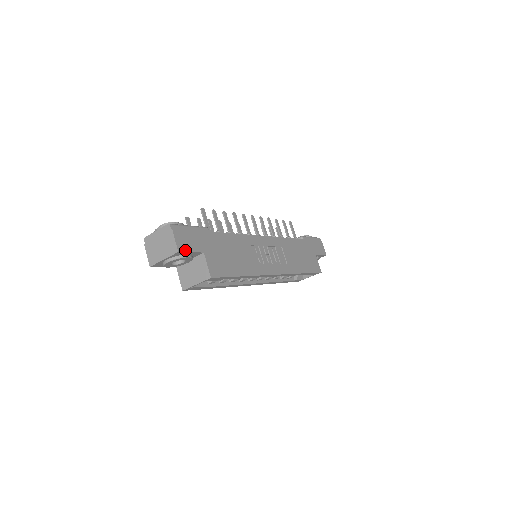
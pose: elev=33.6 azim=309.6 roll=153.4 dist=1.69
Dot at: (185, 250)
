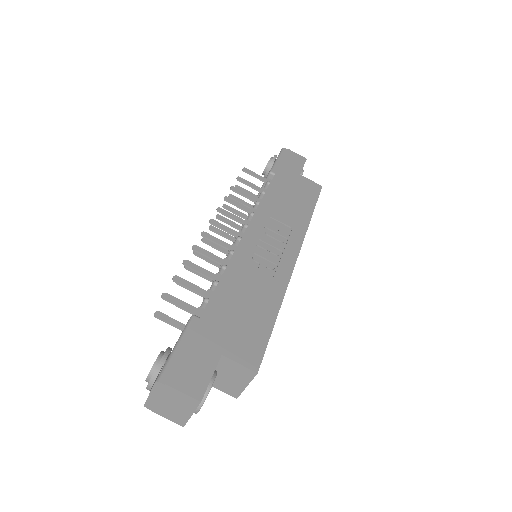
Dot at: (204, 386)
